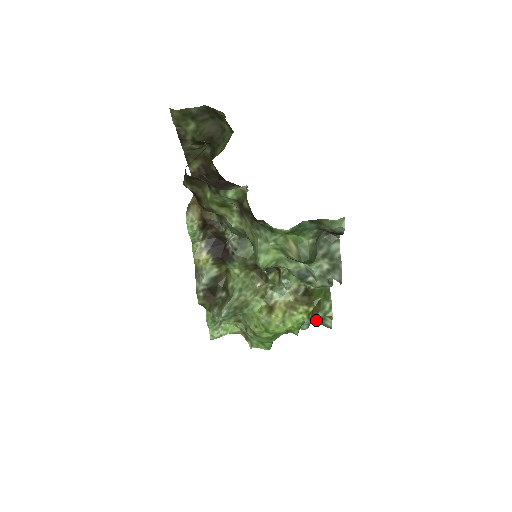
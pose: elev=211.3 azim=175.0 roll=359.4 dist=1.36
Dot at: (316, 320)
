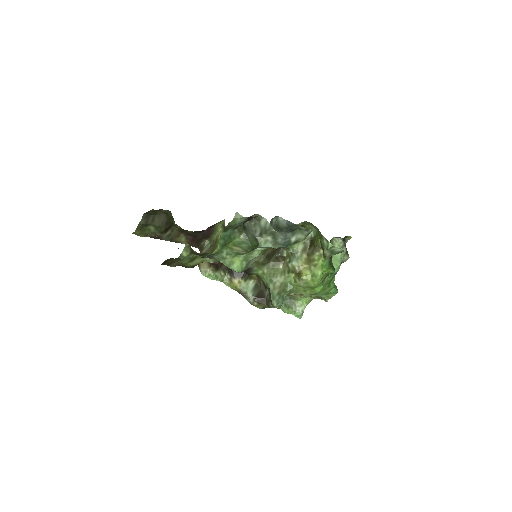
Dot at: (330, 255)
